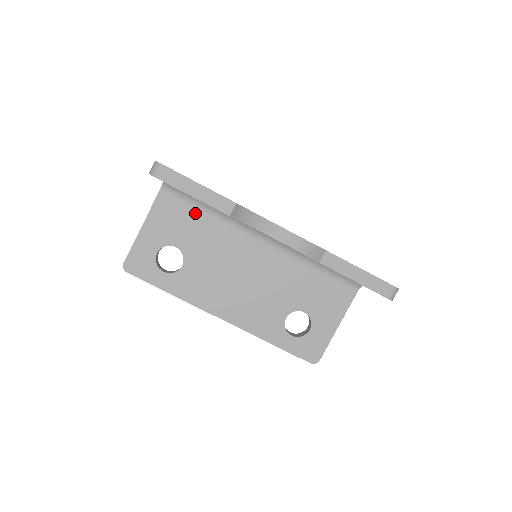
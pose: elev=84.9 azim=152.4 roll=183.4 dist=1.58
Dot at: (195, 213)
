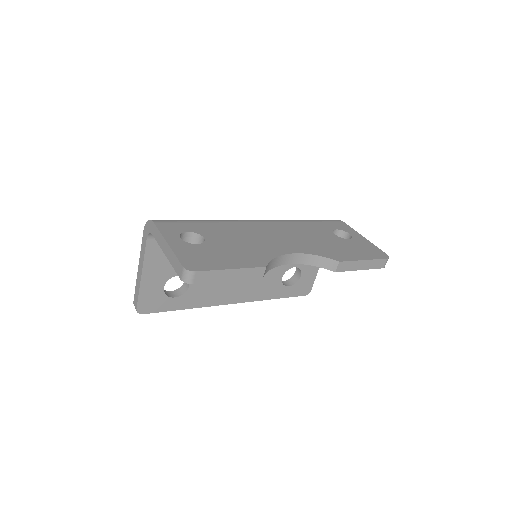
Dot at: occluded
